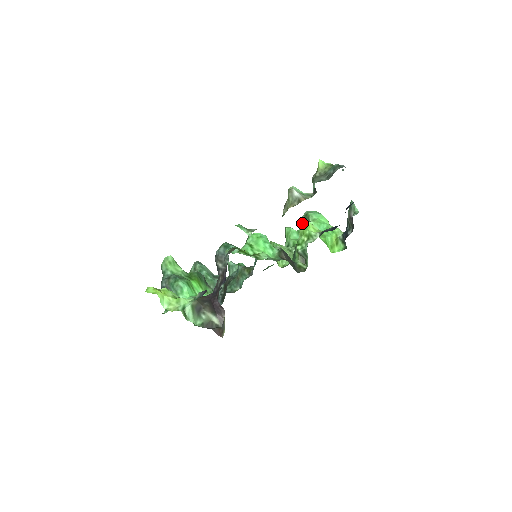
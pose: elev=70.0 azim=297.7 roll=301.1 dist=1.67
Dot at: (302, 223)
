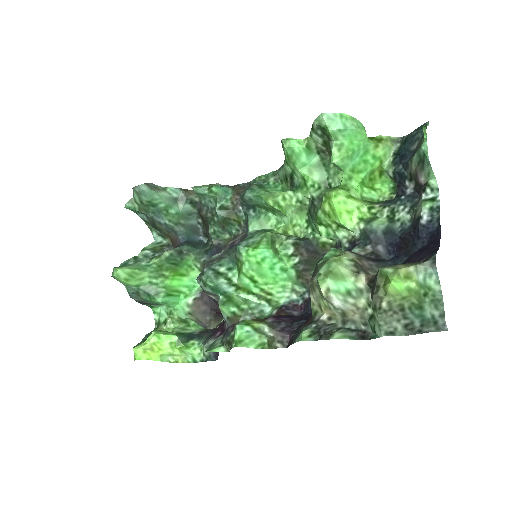
Dot at: (314, 134)
